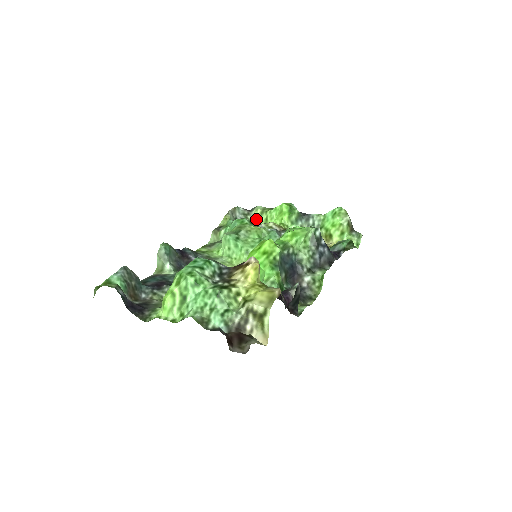
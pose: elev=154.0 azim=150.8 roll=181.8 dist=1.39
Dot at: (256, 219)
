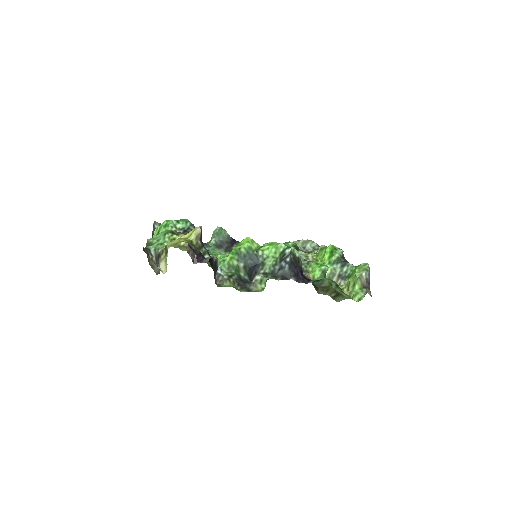
Dot at: (316, 253)
